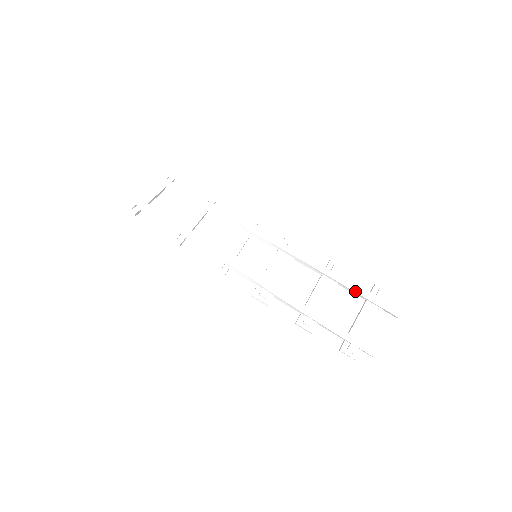
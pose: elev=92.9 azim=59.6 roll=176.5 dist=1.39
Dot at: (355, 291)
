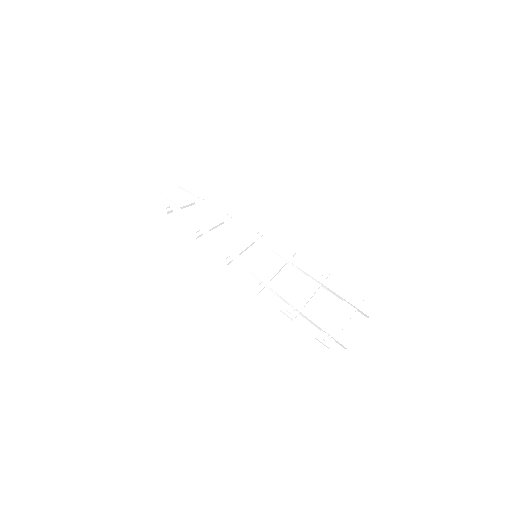
Dot at: (334, 291)
